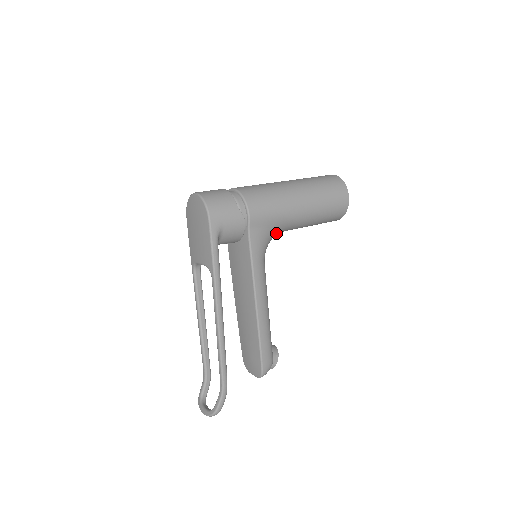
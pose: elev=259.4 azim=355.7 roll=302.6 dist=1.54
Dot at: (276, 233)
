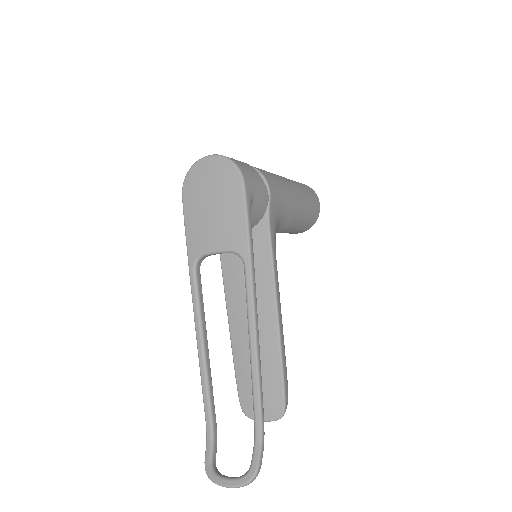
Dot at: occluded
